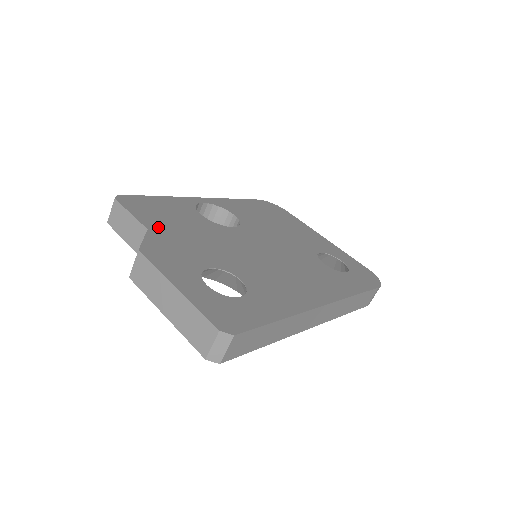
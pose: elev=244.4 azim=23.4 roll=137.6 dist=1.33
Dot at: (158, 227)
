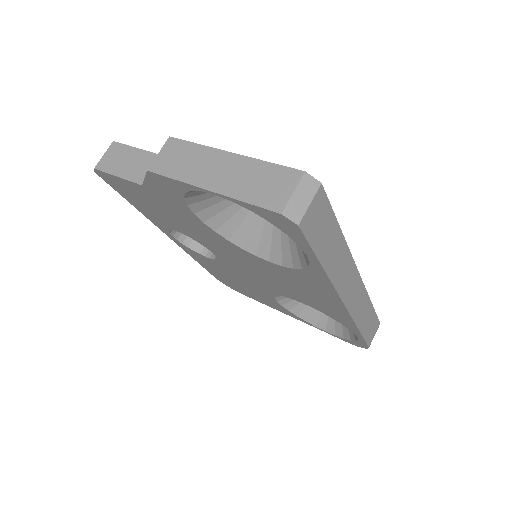
Dot at: occluded
